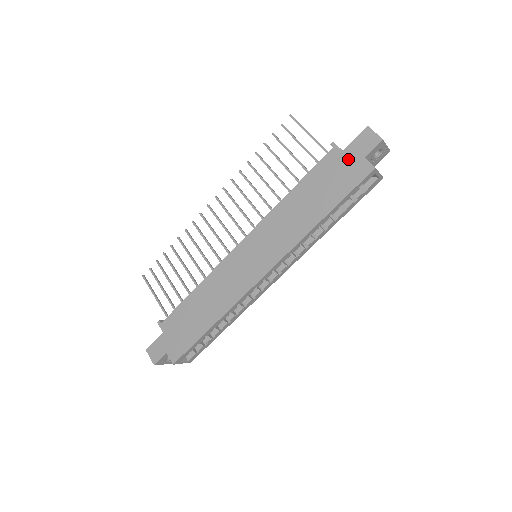
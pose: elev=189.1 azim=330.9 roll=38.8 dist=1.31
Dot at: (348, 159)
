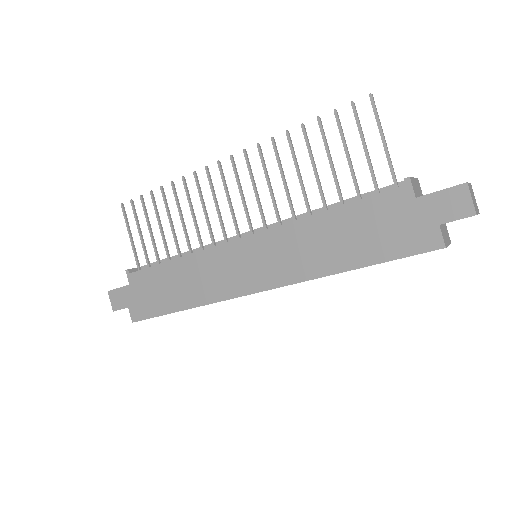
Dot at: (417, 214)
